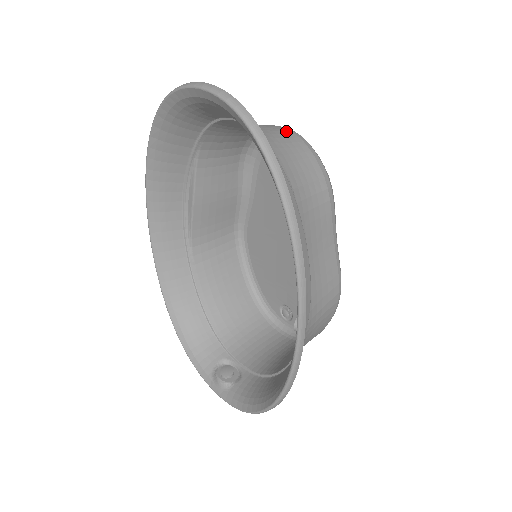
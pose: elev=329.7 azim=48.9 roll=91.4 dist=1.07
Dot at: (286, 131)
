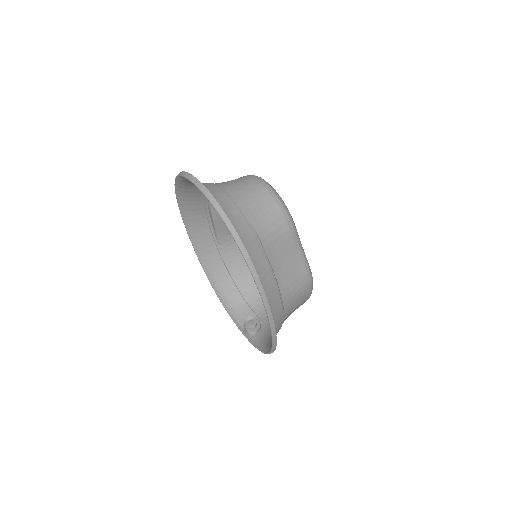
Dot at: (257, 185)
